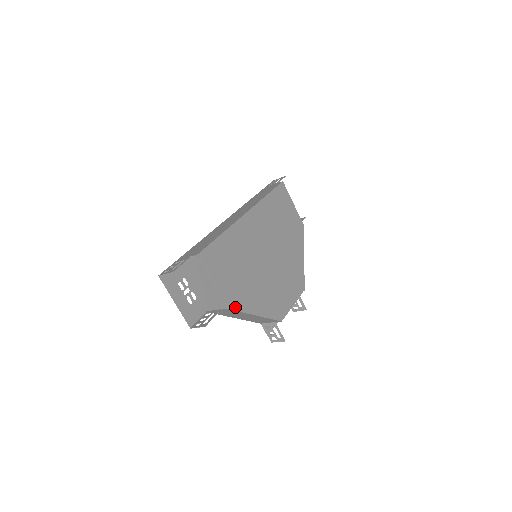
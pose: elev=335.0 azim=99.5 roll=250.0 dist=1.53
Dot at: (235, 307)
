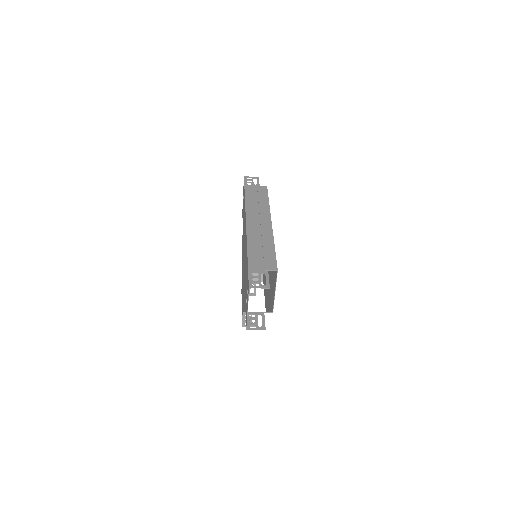
Dot at: occluded
